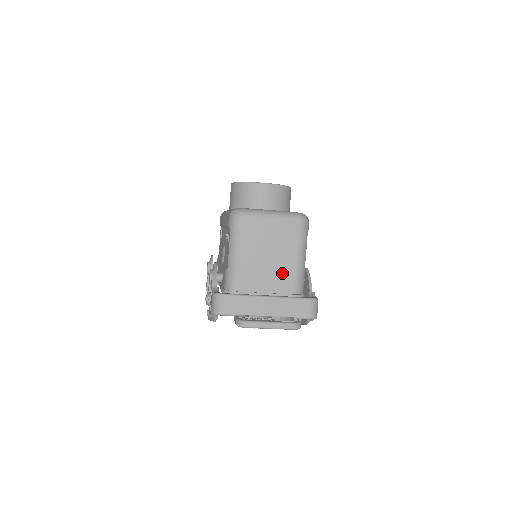
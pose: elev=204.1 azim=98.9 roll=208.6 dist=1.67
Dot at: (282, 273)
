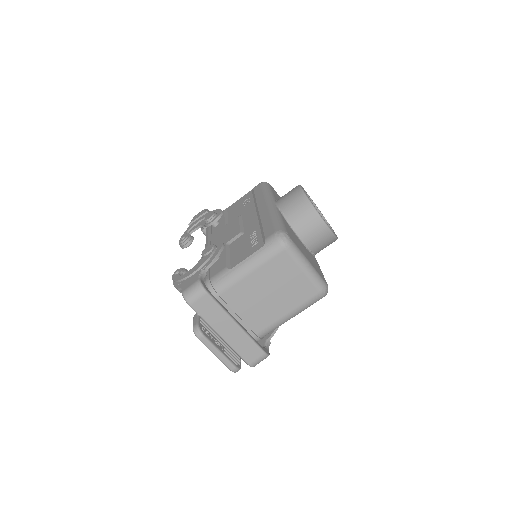
Dot at: (265, 314)
